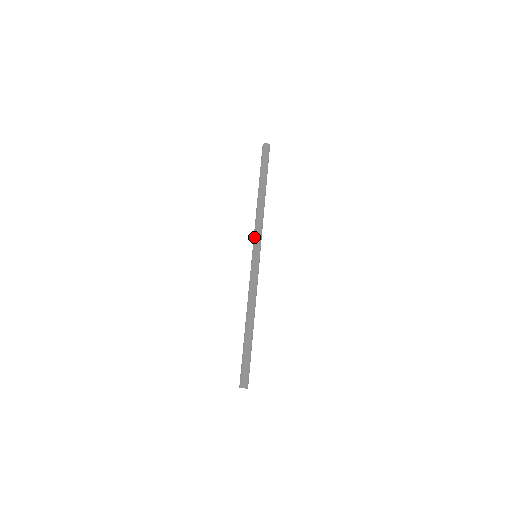
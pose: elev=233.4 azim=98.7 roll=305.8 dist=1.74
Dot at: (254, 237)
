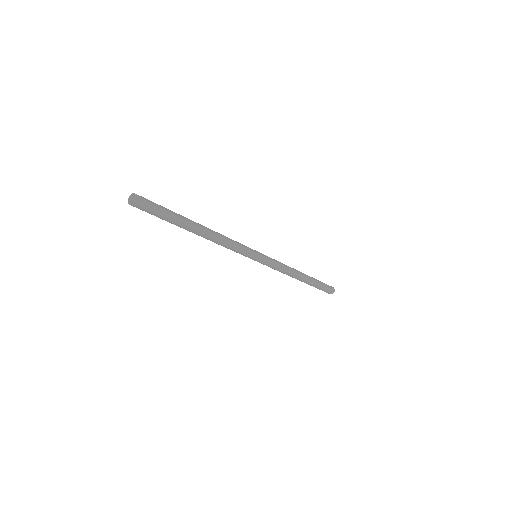
Dot at: occluded
